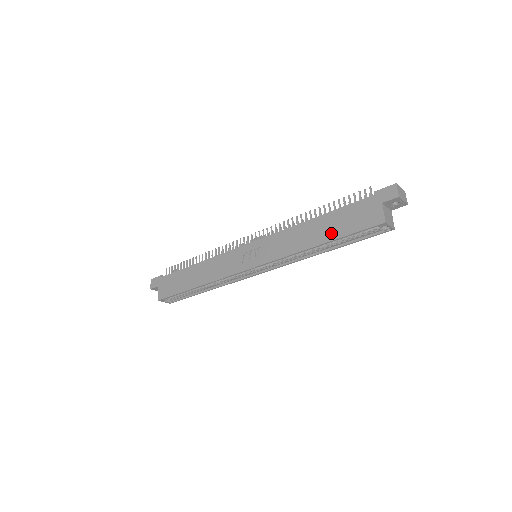
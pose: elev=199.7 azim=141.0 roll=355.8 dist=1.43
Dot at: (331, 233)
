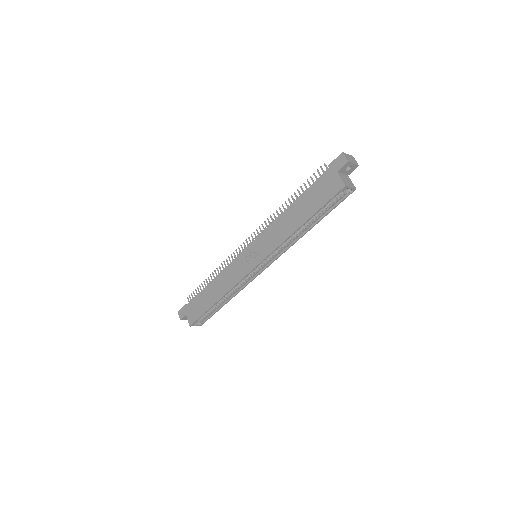
Dot at: (307, 212)
